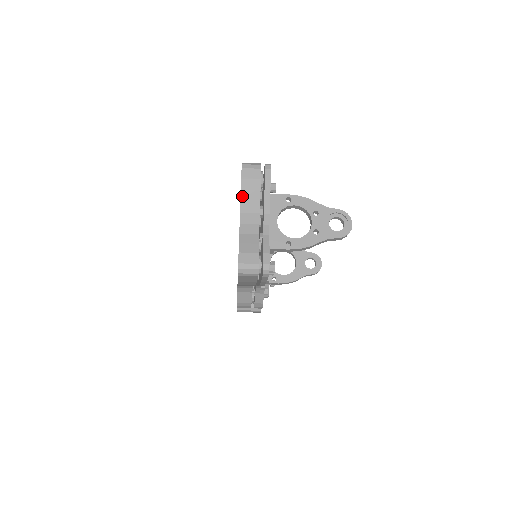
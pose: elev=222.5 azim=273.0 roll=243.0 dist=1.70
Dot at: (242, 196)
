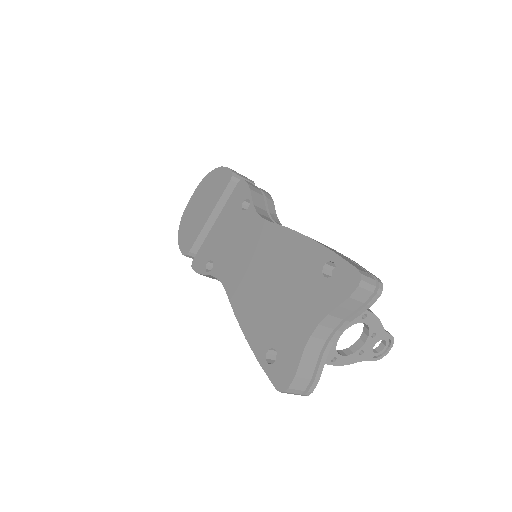
Dot at: (334, 311)
